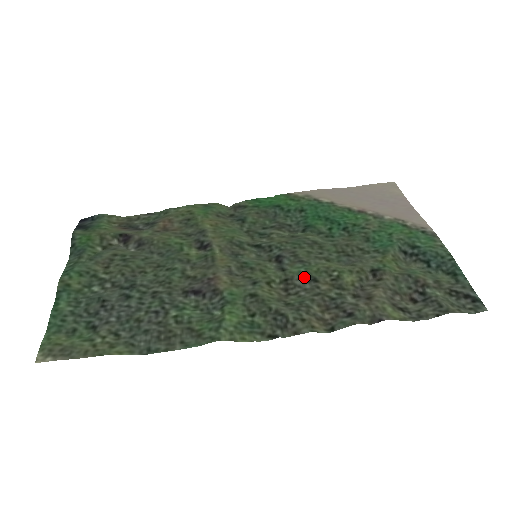
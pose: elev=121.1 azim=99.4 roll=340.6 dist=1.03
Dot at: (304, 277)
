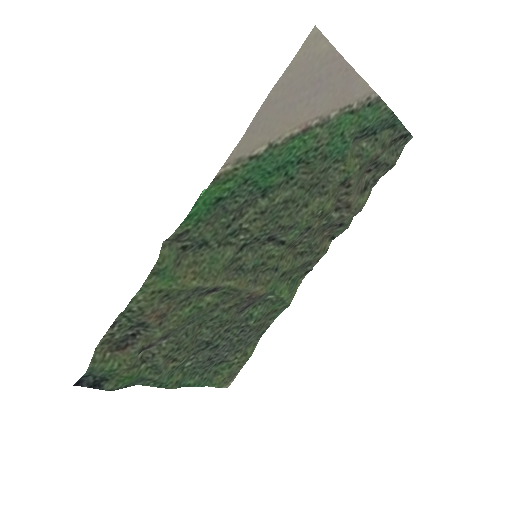
Dot at: (301, 234)
